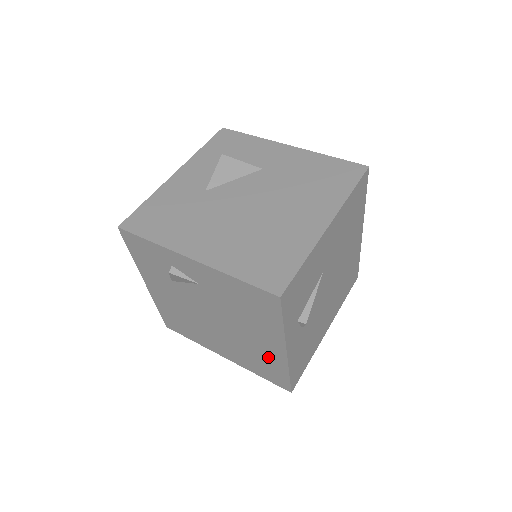
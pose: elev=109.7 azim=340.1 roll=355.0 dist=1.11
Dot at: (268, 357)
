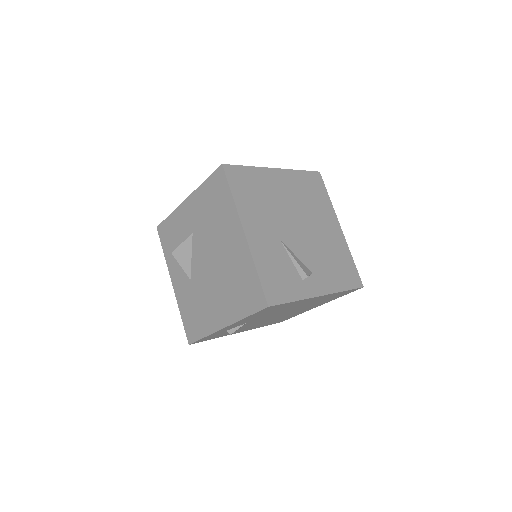
Dot at: occluded
